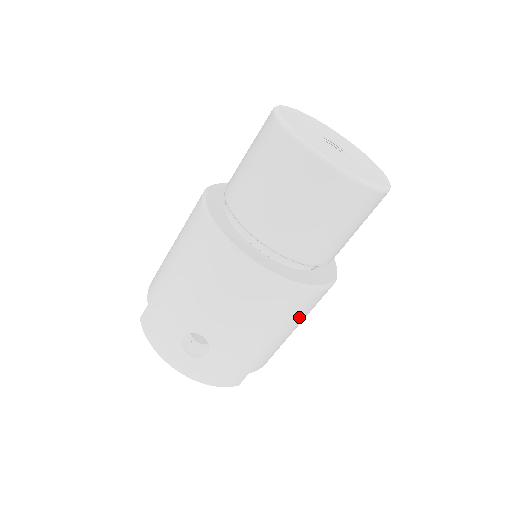
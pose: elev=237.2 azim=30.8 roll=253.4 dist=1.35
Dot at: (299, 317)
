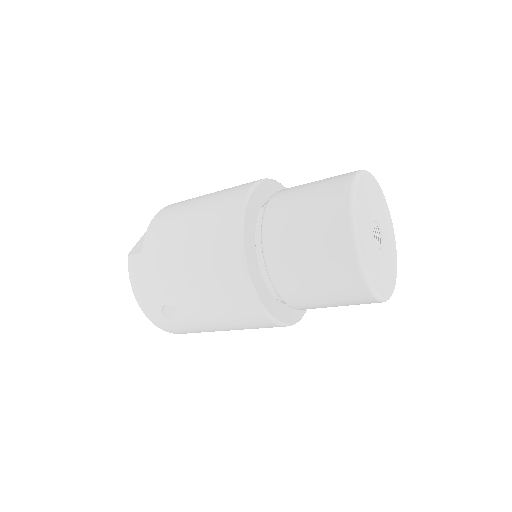
Dot at: occluded
